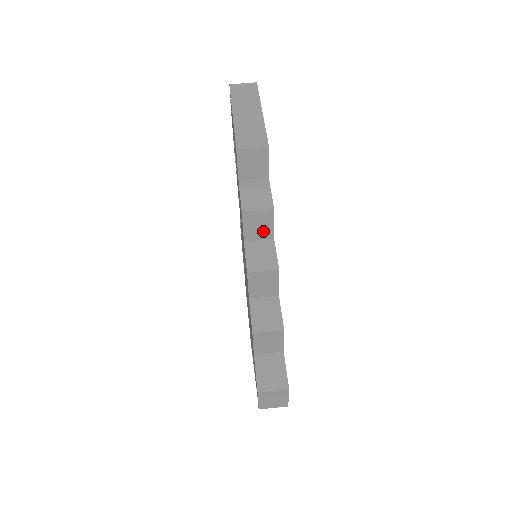
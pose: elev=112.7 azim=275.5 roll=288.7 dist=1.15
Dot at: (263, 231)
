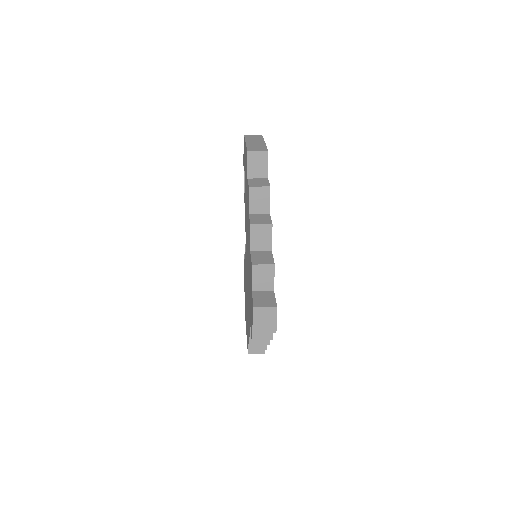
Dot at: (262, 206)
